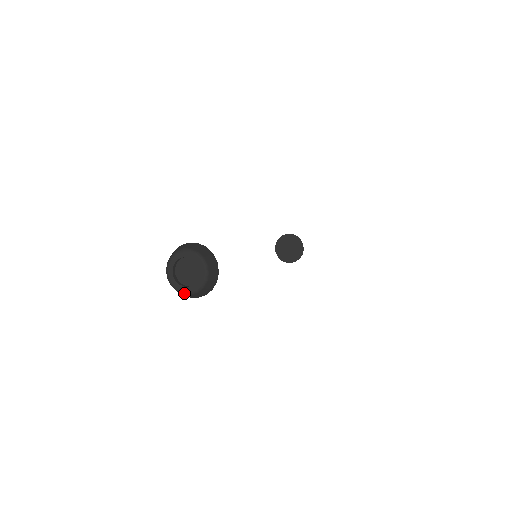
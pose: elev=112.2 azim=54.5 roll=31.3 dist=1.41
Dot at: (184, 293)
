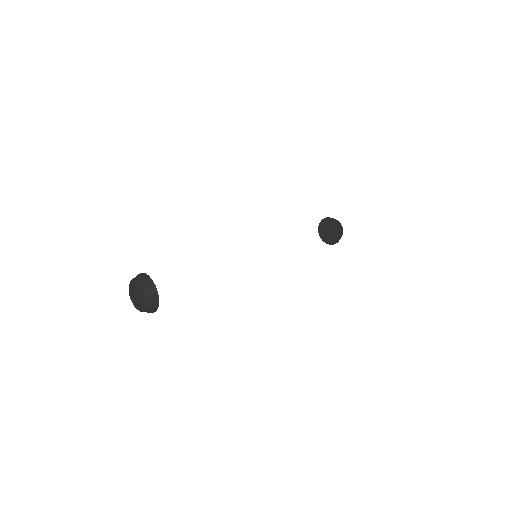
Dot at: (137, 309)
